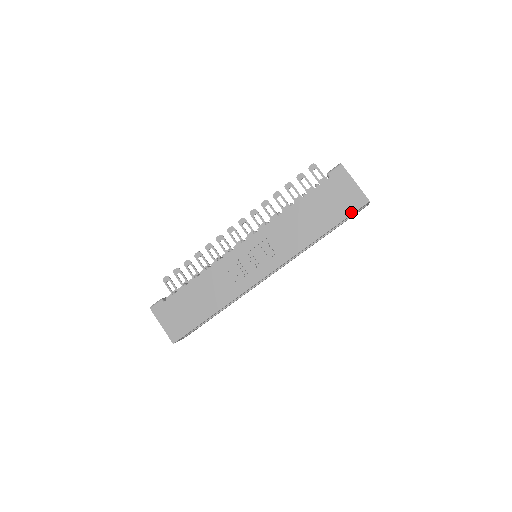
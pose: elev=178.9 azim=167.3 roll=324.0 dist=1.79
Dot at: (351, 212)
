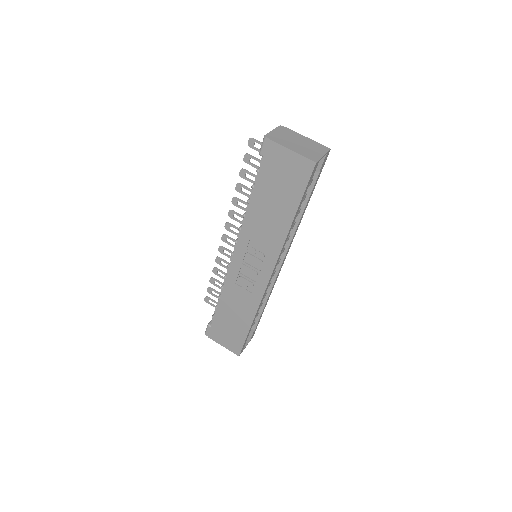
Dot at: (305, 183)
